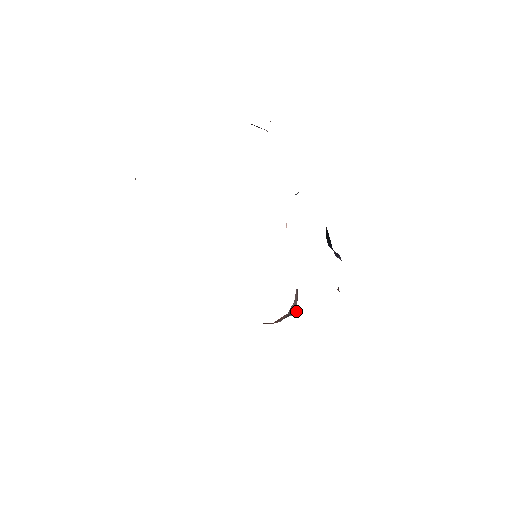
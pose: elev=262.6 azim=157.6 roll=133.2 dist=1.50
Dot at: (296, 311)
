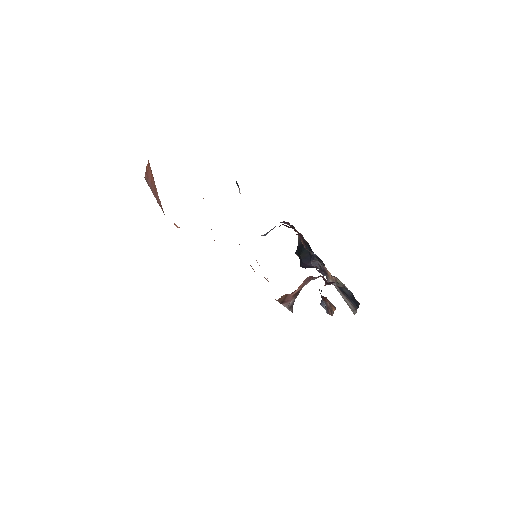
Dot at: (292, 311)
